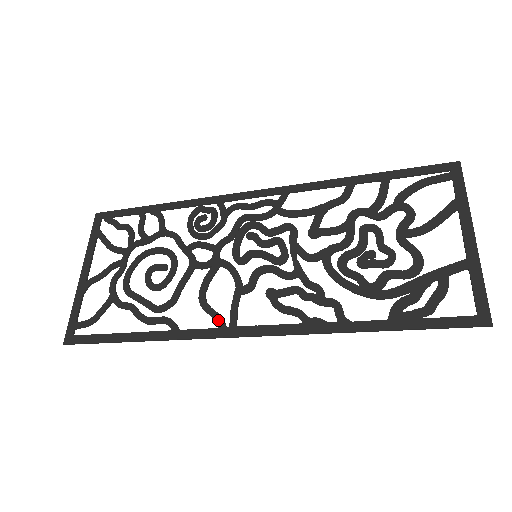
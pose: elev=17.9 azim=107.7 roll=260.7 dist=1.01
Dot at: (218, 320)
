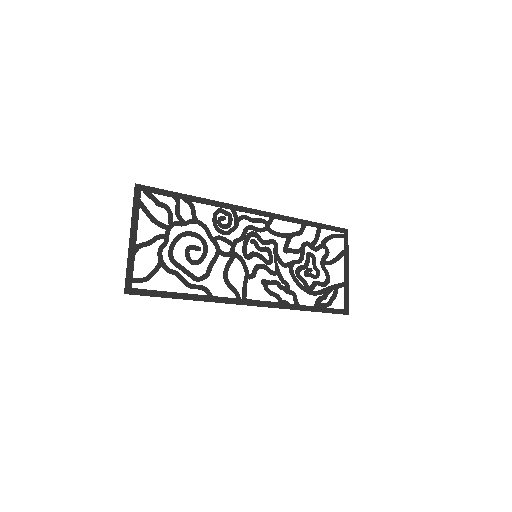
Dot at: (236, 293)
